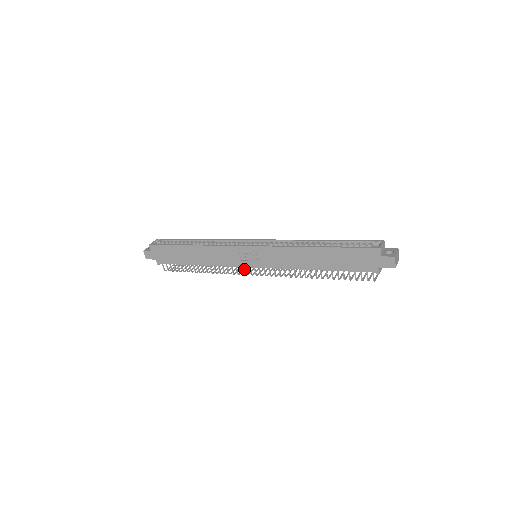
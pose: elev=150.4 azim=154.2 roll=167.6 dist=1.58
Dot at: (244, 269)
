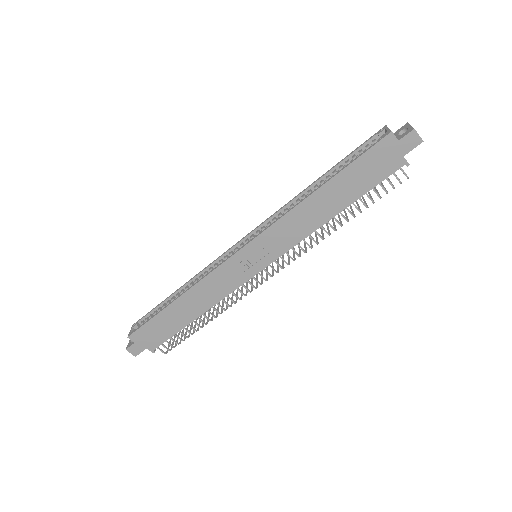
Dot at: (252, 283)
